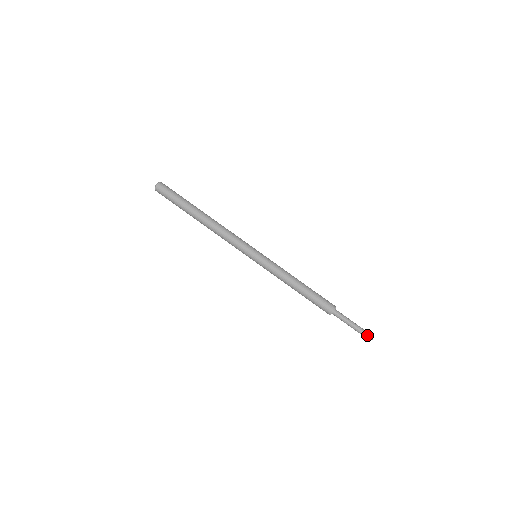
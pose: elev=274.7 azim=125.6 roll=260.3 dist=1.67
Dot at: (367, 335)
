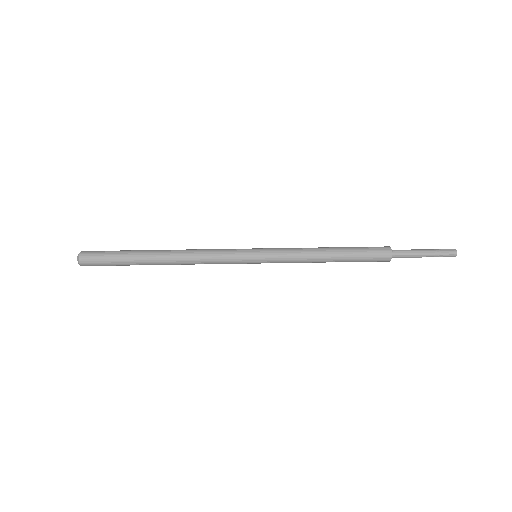
Dot at: (448, 253)
